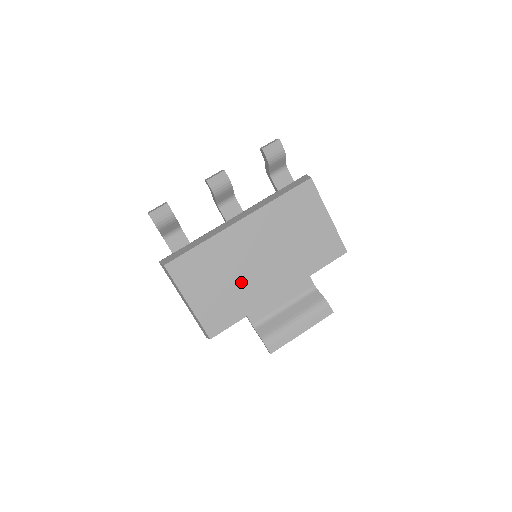
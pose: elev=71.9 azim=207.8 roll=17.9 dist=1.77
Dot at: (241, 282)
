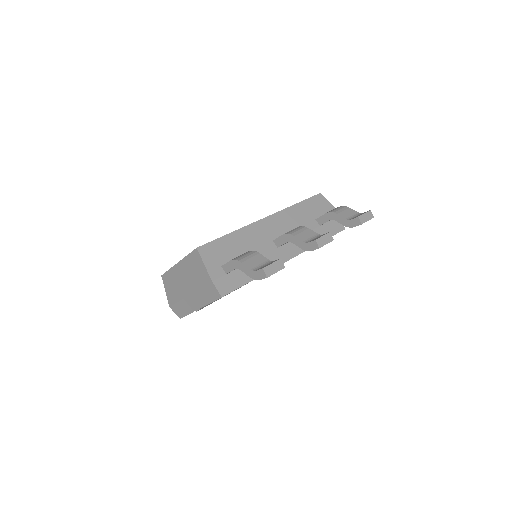
Dot at: occluded
